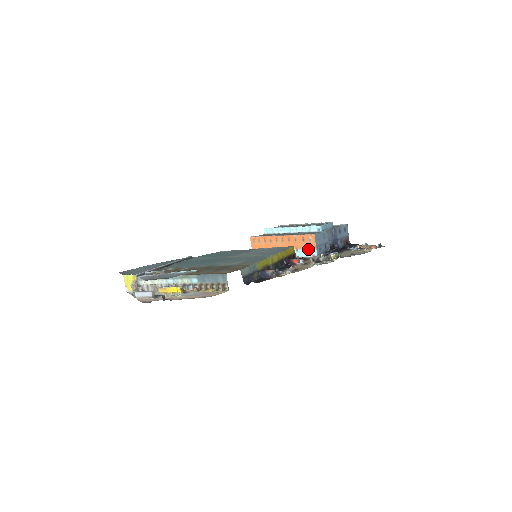
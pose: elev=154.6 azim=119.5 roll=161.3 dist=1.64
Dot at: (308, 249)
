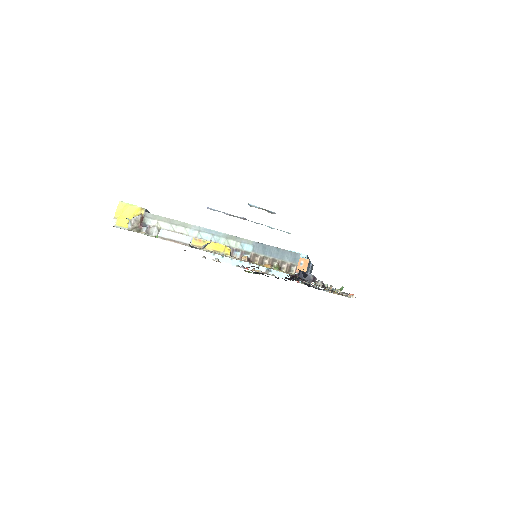
Dot at: occluded
